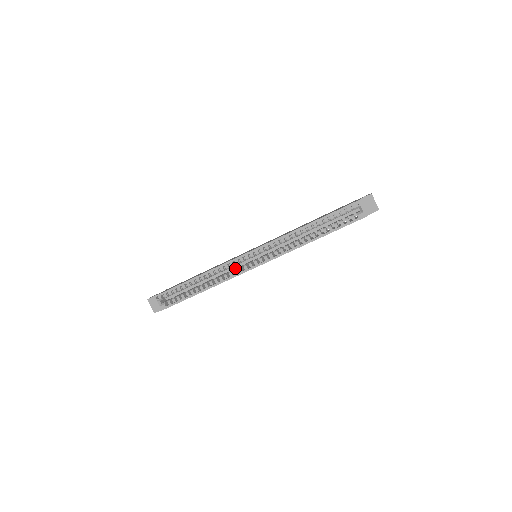
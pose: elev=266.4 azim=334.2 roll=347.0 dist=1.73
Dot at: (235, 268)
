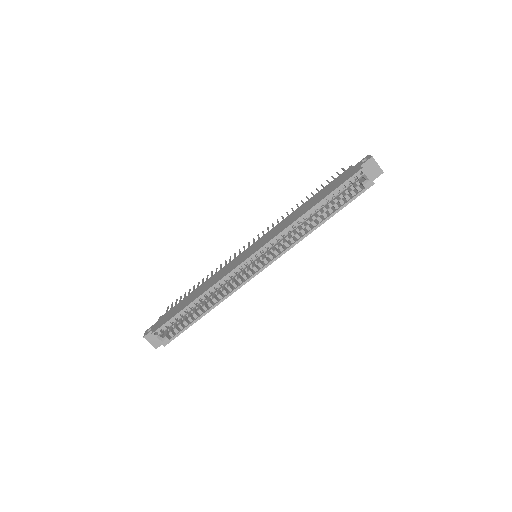
Dot at: (236, 275)
